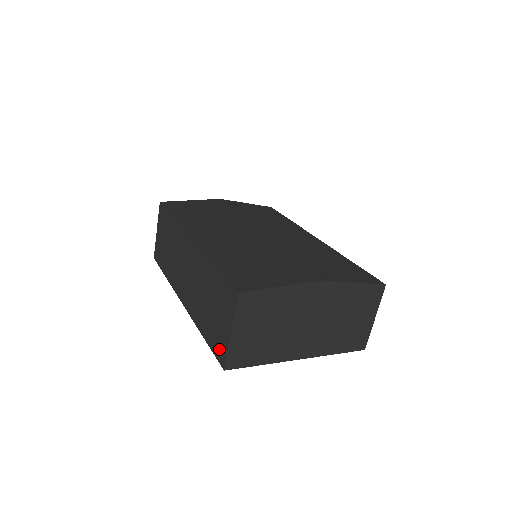
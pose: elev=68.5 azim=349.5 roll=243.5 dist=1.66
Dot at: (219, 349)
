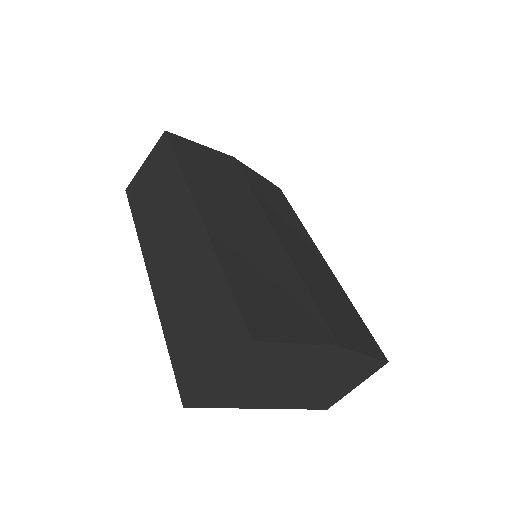
Dot at: (187, 378)
